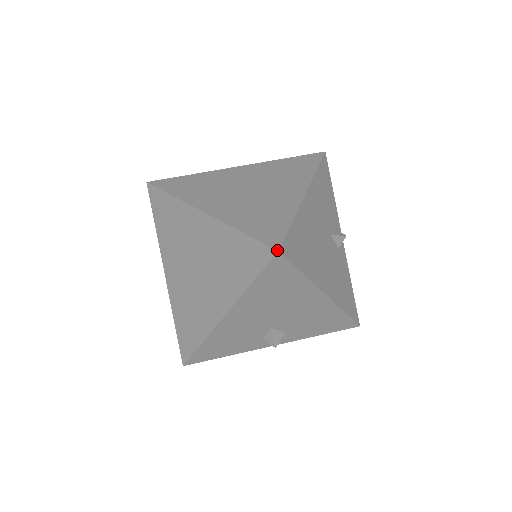
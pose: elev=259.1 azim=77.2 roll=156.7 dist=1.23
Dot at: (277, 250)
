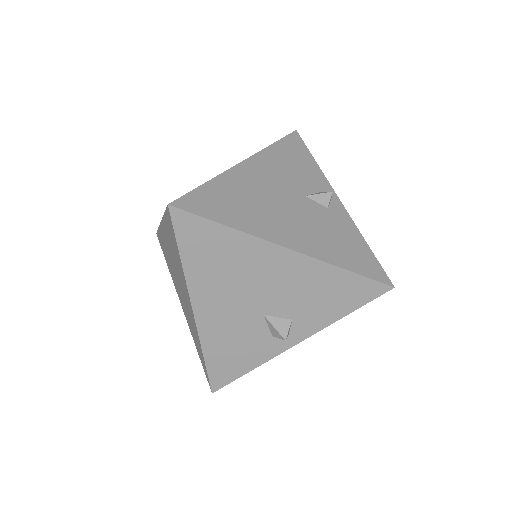
Dot at: occluded
